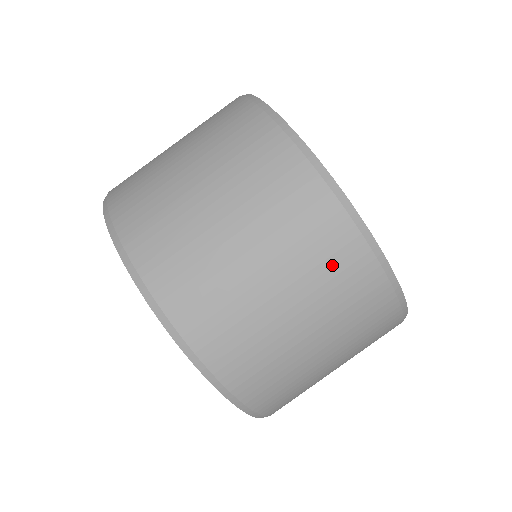
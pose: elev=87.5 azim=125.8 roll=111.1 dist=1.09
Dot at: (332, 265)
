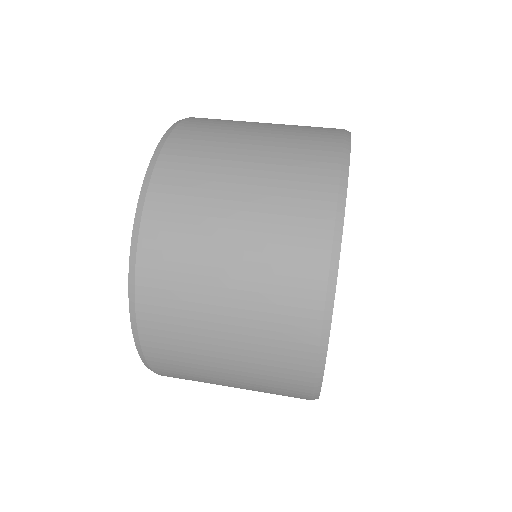
Dot at: (284, 304)
